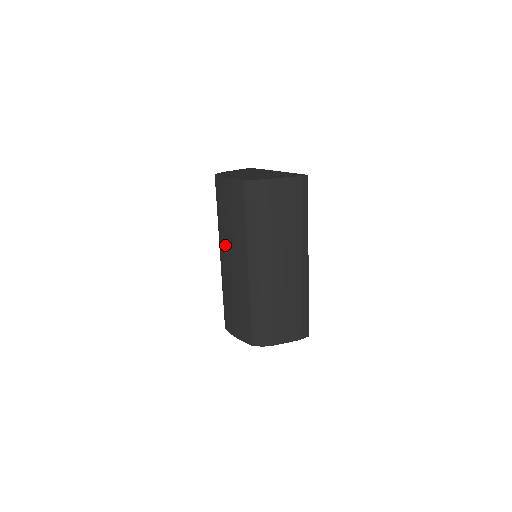
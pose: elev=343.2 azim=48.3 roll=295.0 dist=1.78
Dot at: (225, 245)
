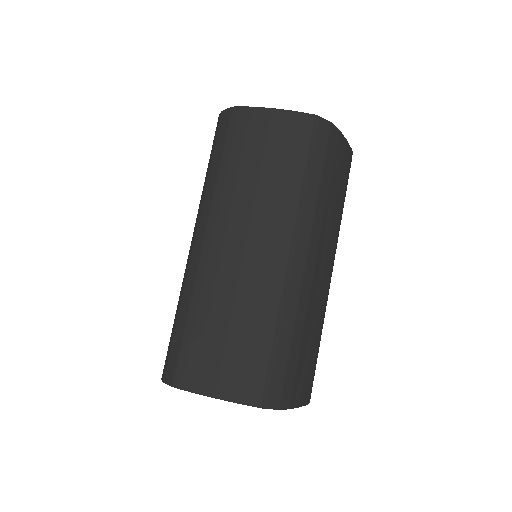
Dot at: (234, 217)
